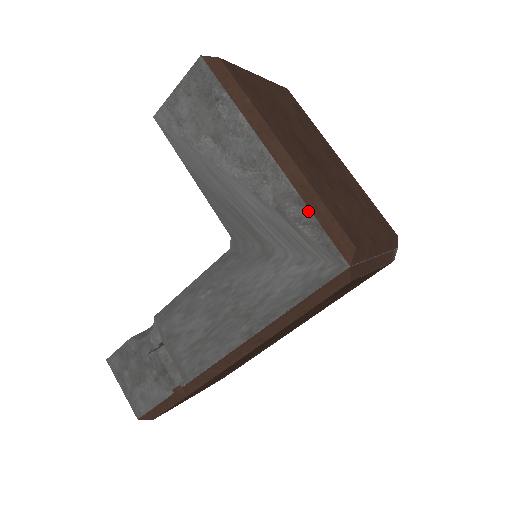
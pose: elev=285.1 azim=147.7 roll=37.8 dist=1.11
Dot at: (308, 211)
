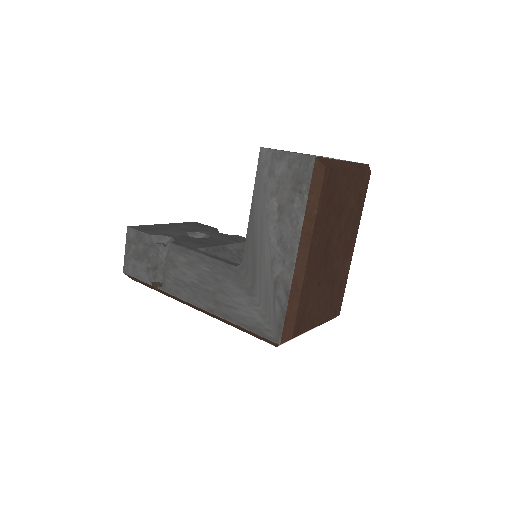
Dot at: (287, 302)
